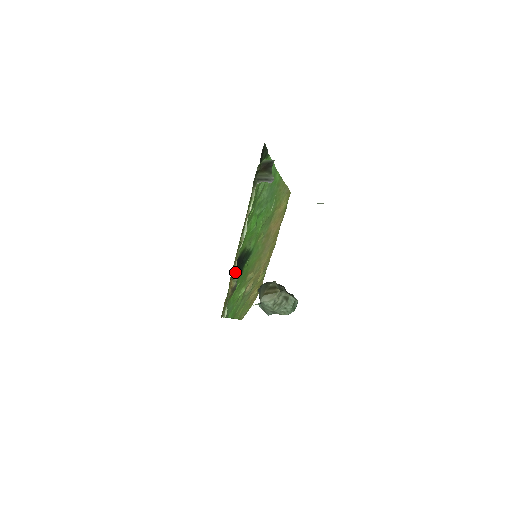
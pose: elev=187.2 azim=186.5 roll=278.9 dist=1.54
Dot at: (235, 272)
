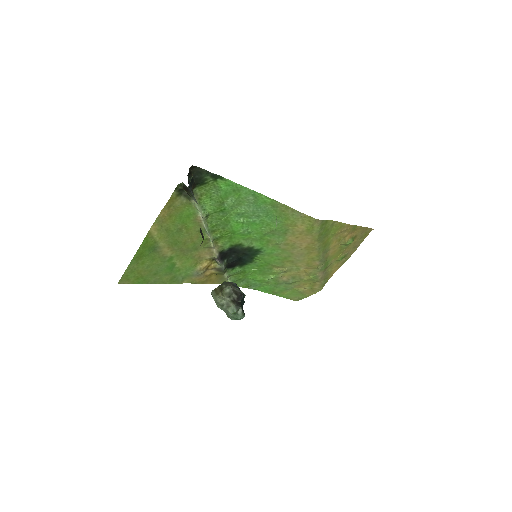
Dot at: (216, 258)
